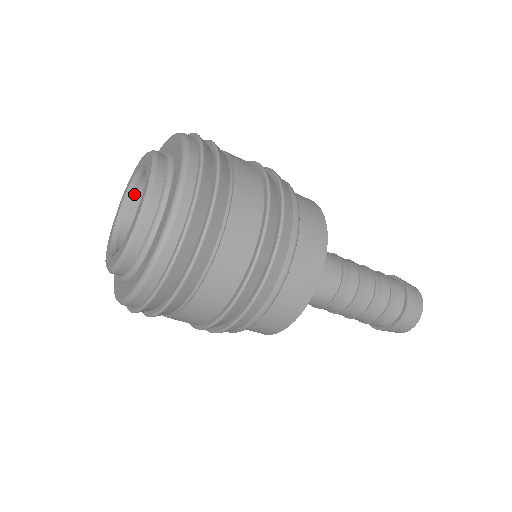
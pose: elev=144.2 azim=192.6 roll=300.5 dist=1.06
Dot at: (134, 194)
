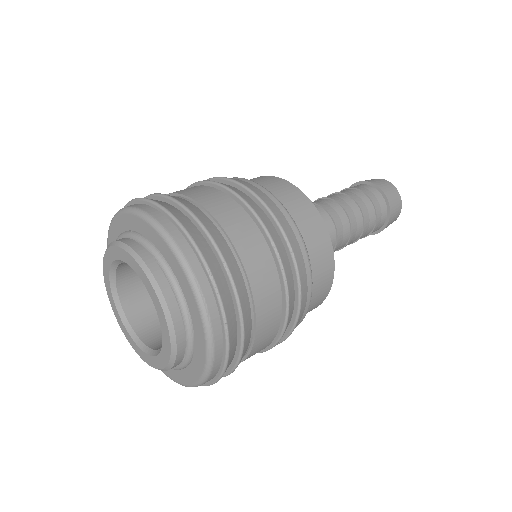
Dot at: (119, 286)
